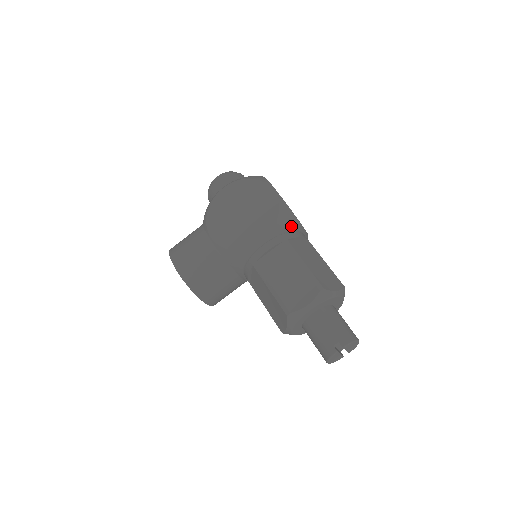
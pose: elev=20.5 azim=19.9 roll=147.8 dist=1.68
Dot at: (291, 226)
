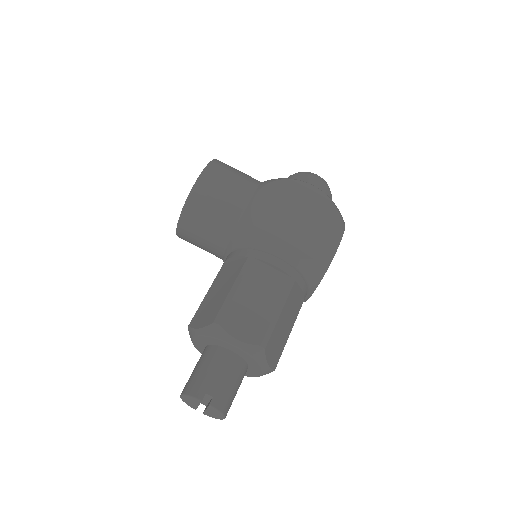
Dot at: (311, 278)
